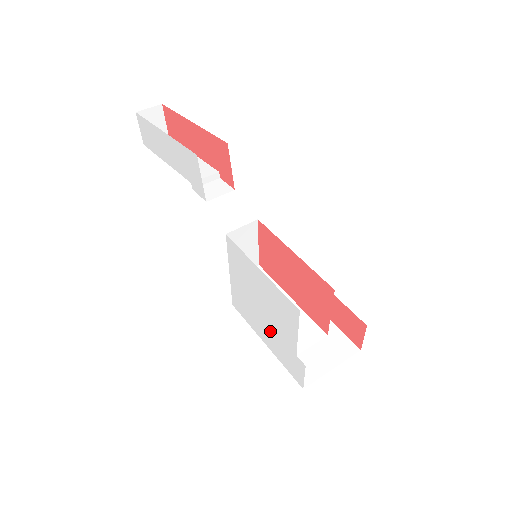
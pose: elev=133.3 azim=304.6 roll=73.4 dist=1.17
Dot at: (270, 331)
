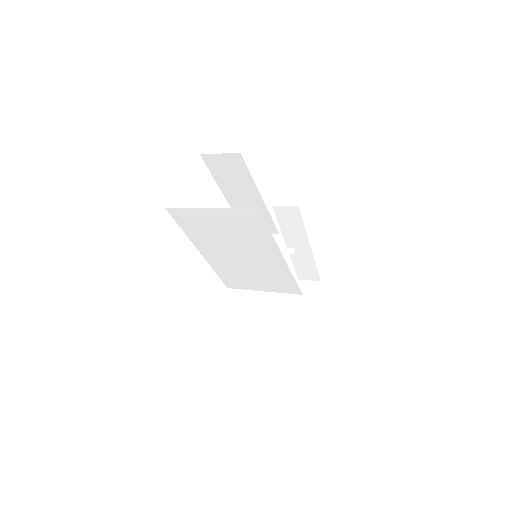
Dot at: occluded
